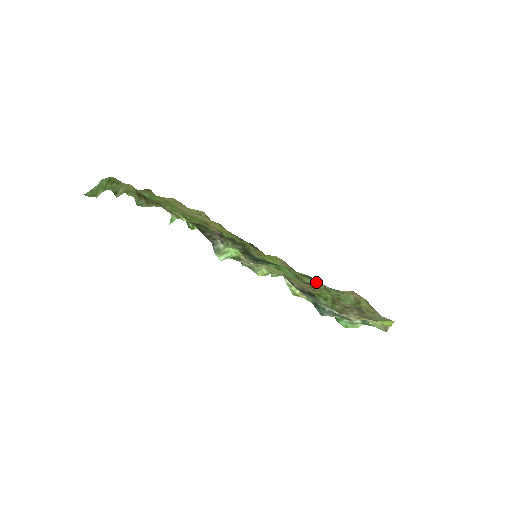
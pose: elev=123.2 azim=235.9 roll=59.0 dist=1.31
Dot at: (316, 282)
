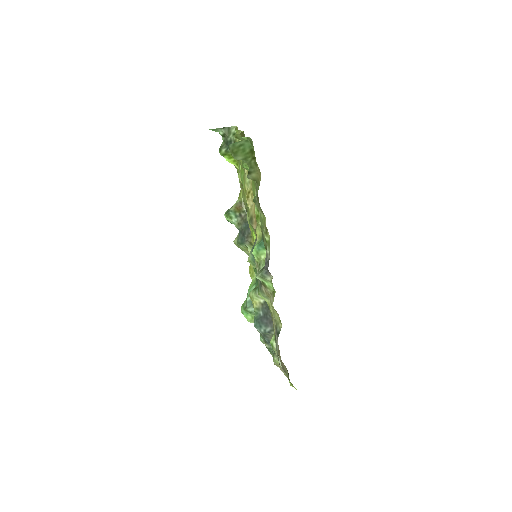
Dot at: occluded
